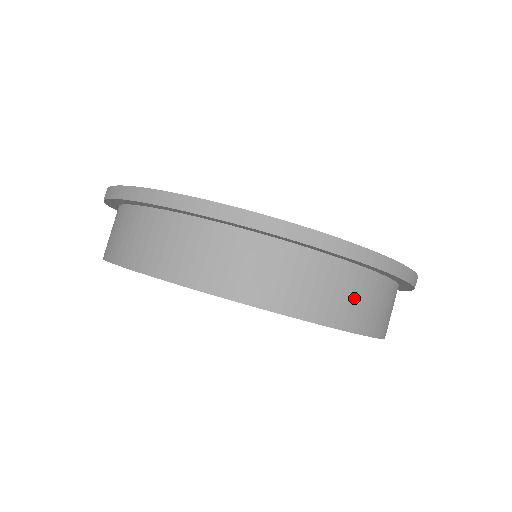
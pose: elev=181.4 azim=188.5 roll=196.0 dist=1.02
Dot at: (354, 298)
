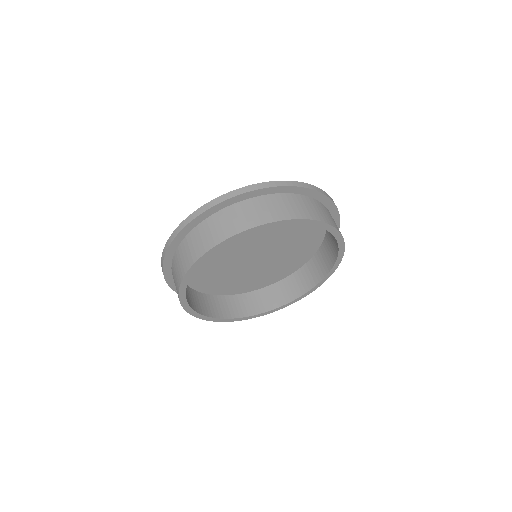
Dot at: (298, 206)
